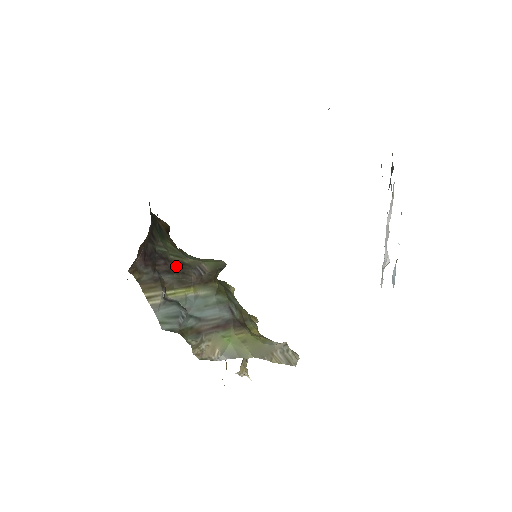
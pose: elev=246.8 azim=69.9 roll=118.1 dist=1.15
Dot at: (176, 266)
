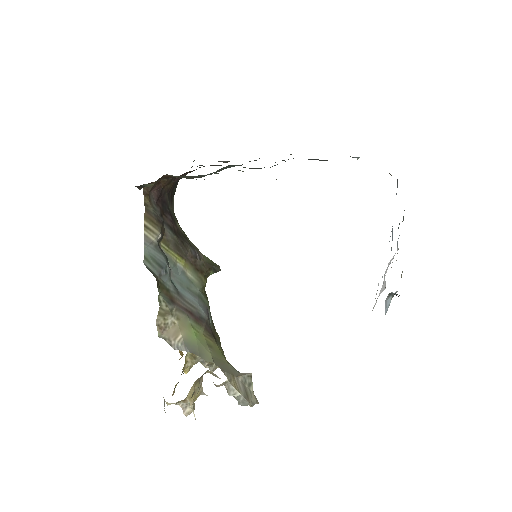
Dot at: (179, 233)
